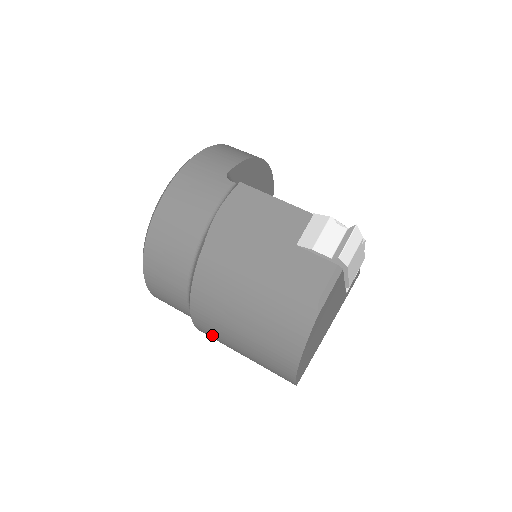
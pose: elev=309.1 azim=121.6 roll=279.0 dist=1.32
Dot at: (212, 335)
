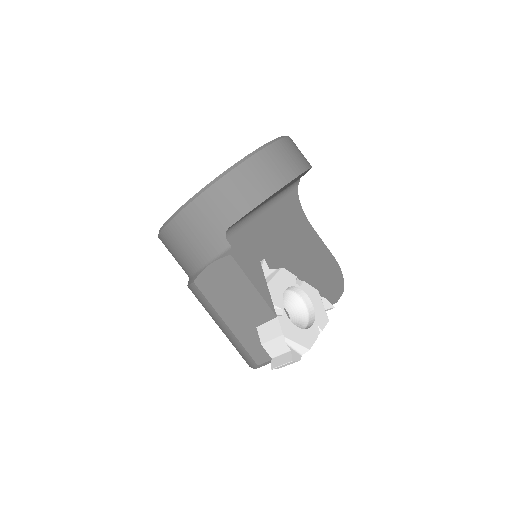
Dot at: occluded
